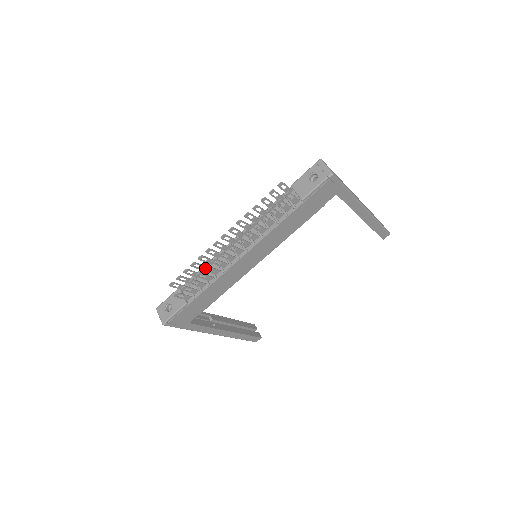
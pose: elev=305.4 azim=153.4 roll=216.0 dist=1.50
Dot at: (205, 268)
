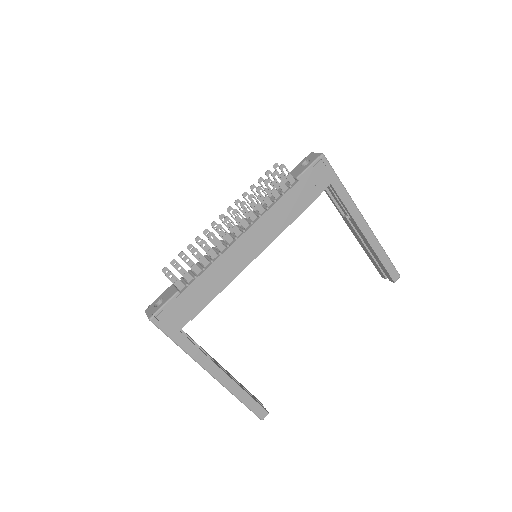
Dot at: (201, 242)
